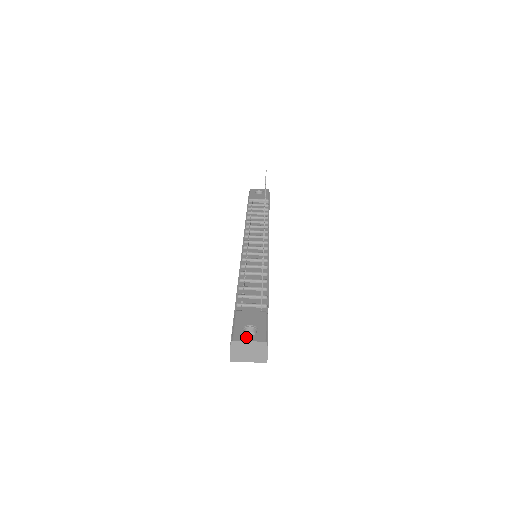
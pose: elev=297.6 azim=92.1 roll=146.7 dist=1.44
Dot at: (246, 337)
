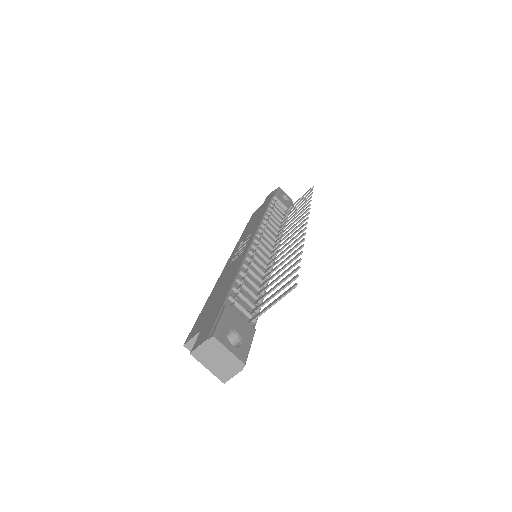
Dot at: (229, 343)
